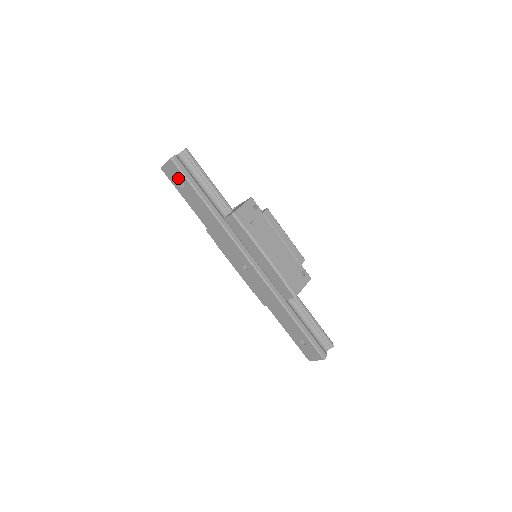
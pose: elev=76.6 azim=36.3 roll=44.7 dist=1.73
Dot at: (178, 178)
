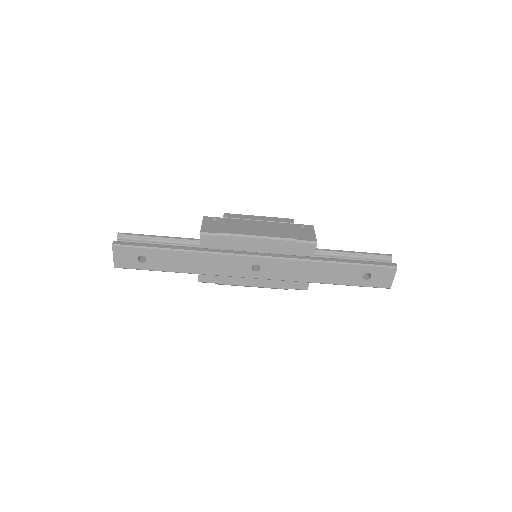
Dot at: (134, 257)
